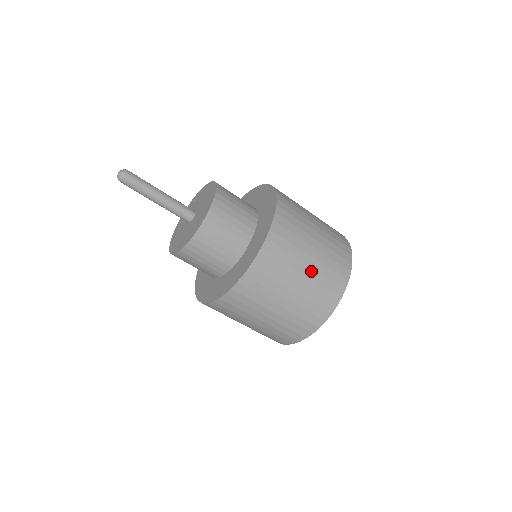
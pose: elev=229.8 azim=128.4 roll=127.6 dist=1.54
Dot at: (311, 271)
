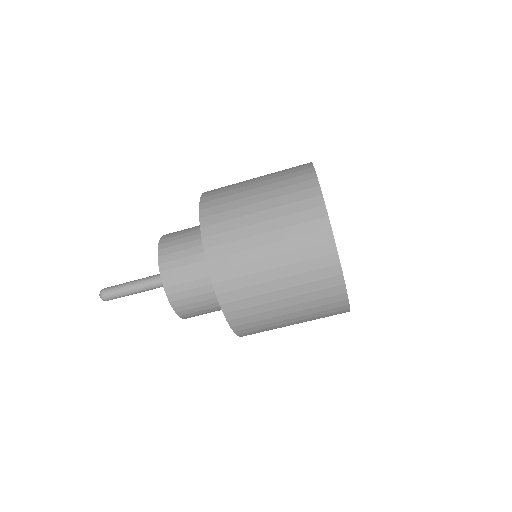
Dot at: (266, 204)
